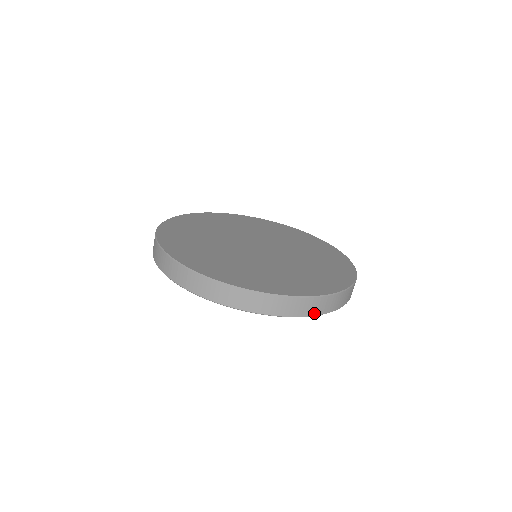
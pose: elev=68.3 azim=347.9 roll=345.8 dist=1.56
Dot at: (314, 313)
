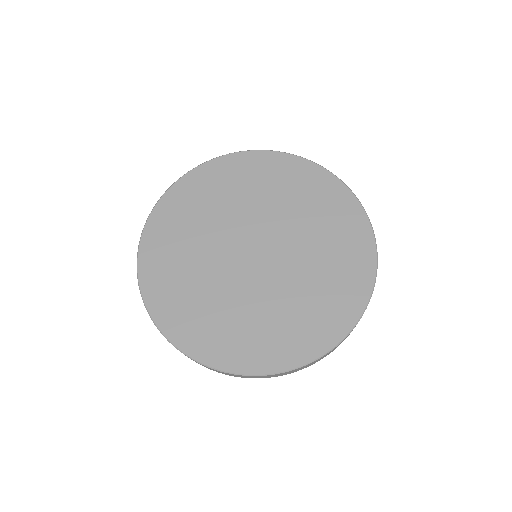
Dot at: occluded
